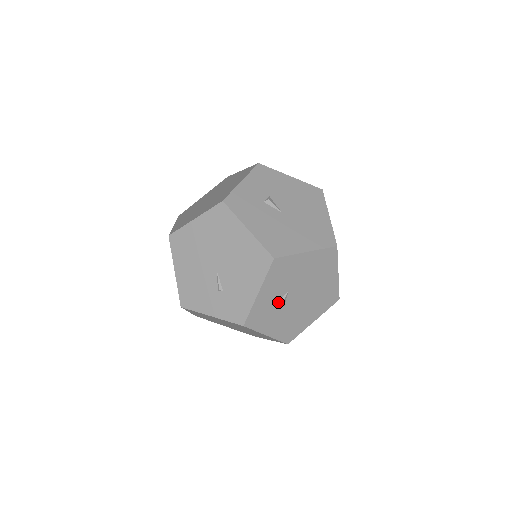
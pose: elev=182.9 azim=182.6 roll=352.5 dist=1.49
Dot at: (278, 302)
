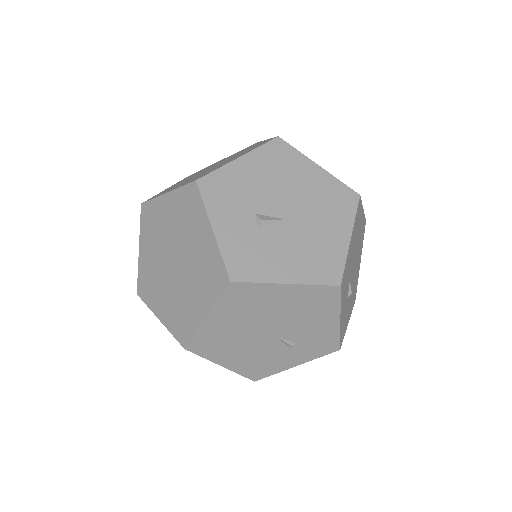
Dot at: (347, 298)
